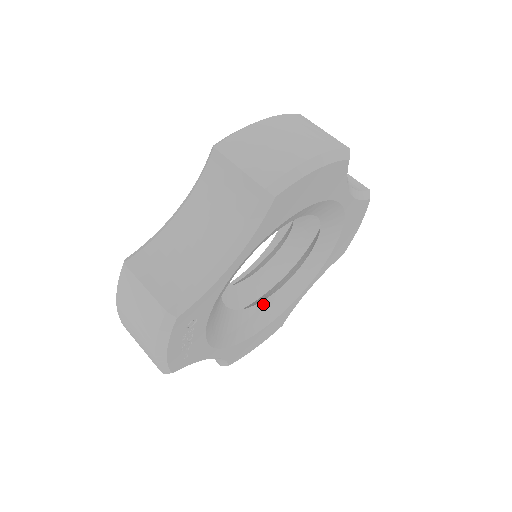
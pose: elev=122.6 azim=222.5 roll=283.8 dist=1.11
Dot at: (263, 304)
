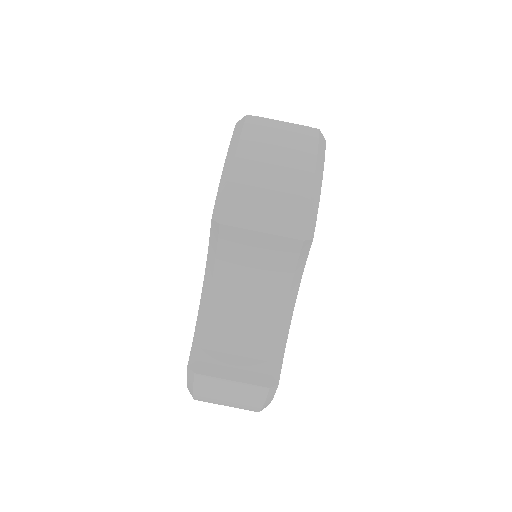
Dot at: occluded
